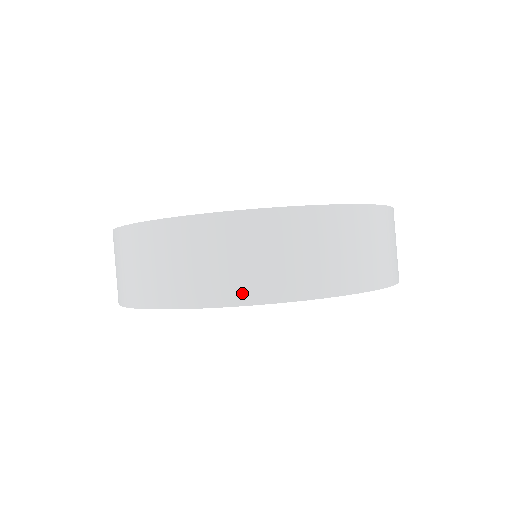
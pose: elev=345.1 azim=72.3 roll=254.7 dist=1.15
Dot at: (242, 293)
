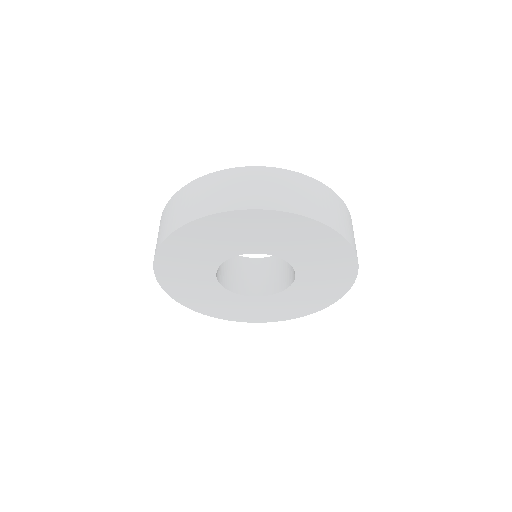
Dot at: (197, 213)
